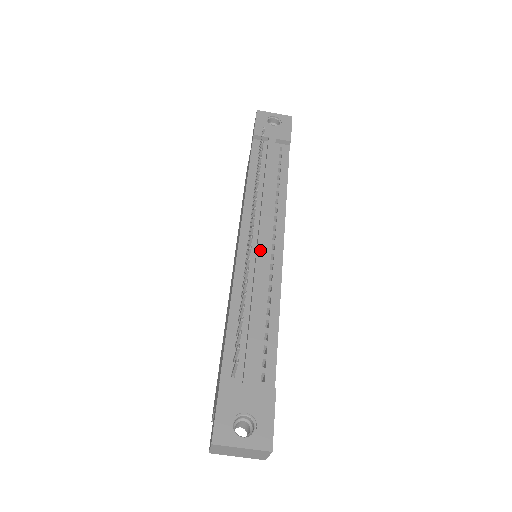
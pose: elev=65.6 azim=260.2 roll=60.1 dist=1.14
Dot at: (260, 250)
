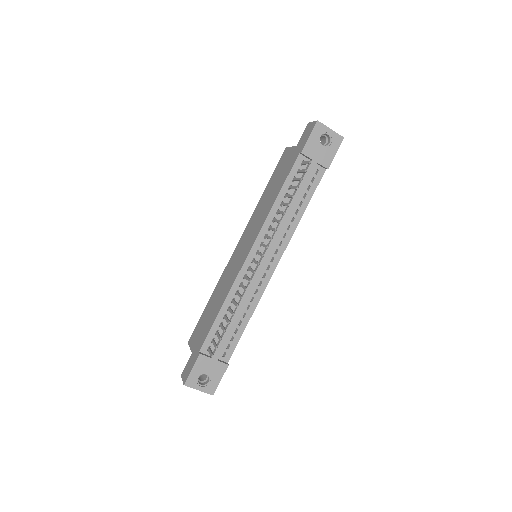
Dot at: (258, 272)
